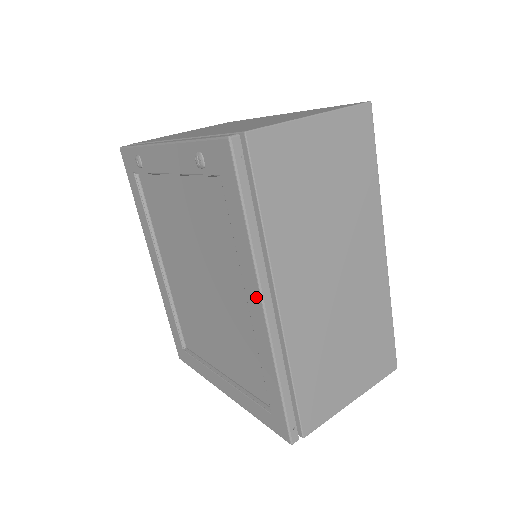
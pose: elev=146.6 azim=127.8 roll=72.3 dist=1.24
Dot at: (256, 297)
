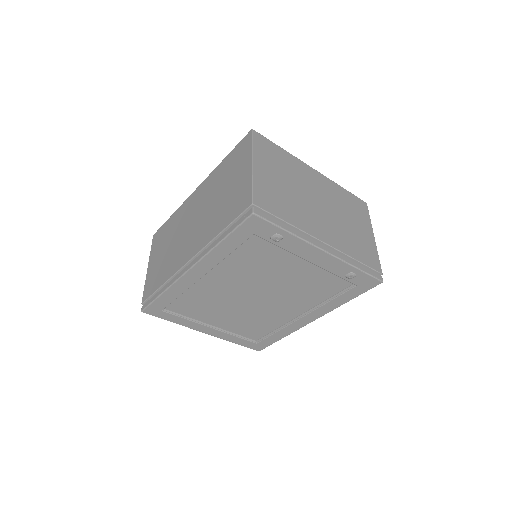
Dot at: (315, 317)
